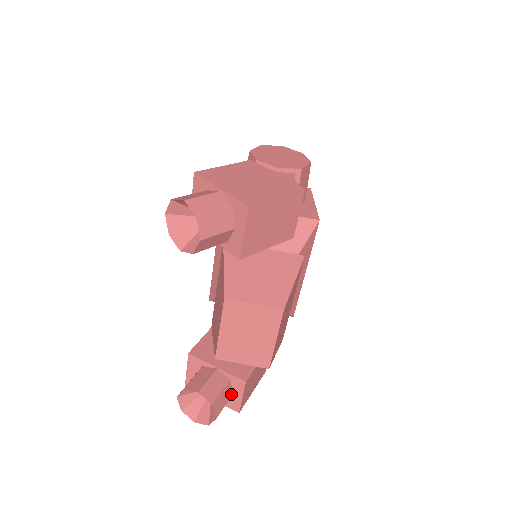
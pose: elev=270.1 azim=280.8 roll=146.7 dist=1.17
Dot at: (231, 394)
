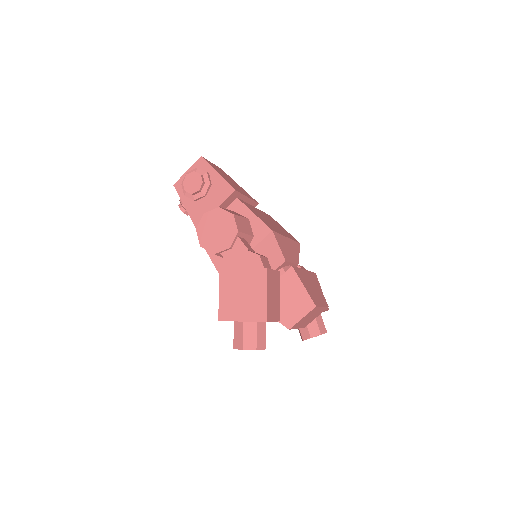
Dot at: (320, 315)
